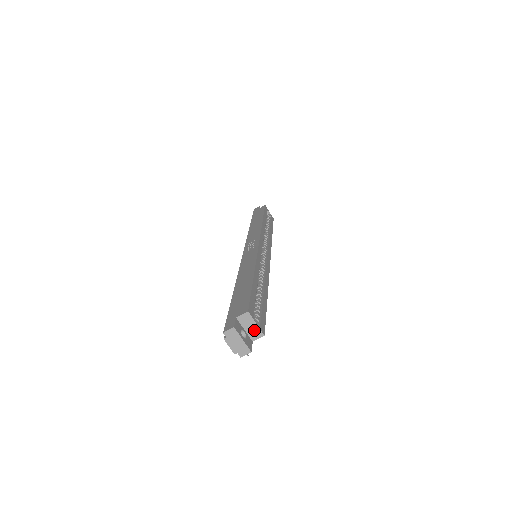
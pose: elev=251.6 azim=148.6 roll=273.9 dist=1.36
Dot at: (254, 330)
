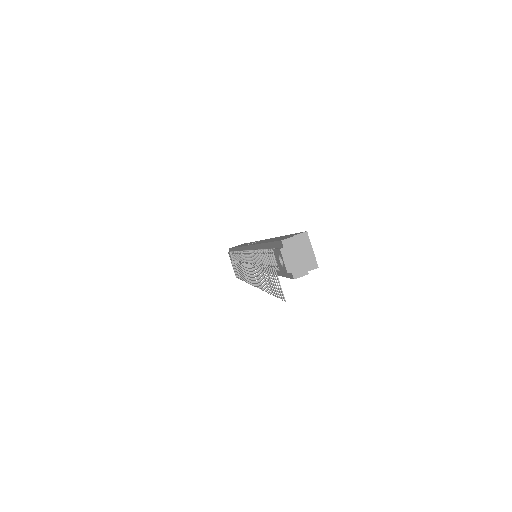
Dot at: (308, 257)
